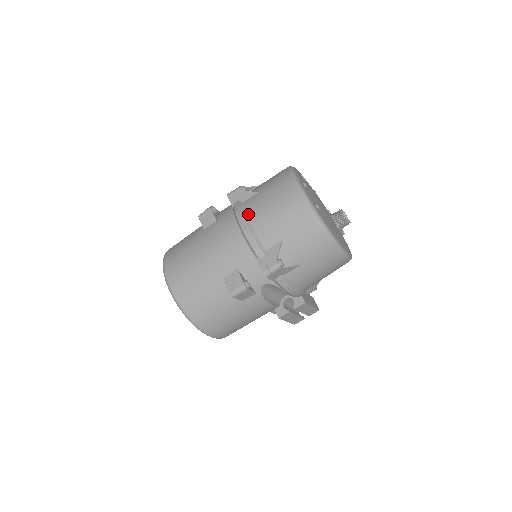
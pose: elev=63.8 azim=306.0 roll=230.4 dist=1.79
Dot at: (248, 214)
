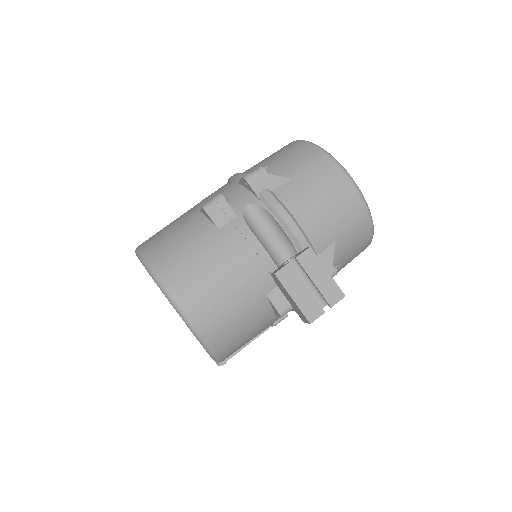
Dot at: occluded
